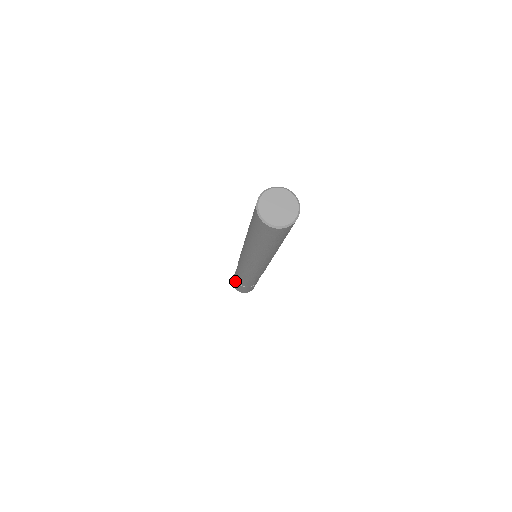
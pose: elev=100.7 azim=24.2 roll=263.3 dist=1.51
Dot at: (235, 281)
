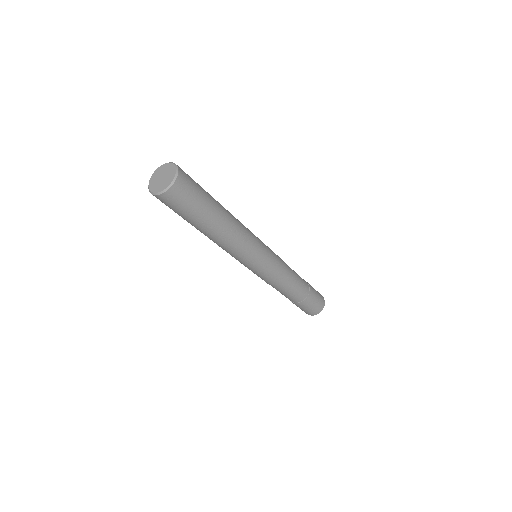
Dot at: occluded
